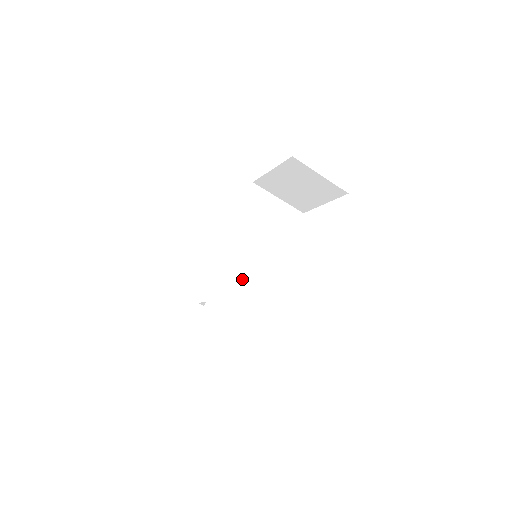
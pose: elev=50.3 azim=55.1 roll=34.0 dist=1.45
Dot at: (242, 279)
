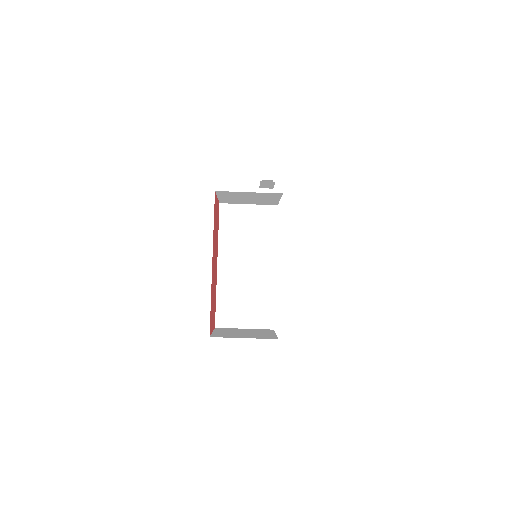
Dot at: (239, 290)
